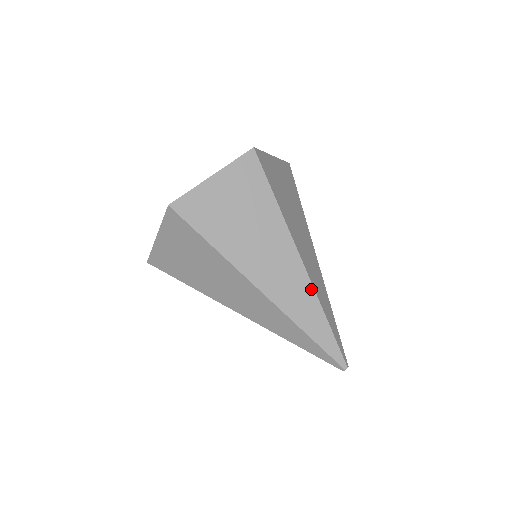
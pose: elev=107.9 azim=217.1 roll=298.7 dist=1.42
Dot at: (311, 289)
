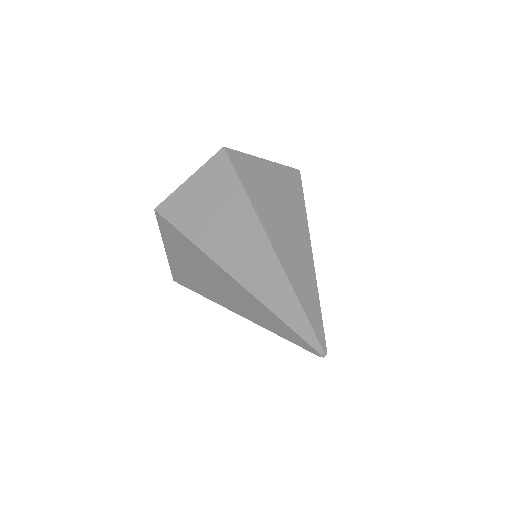
Dot at: (277, 263)
